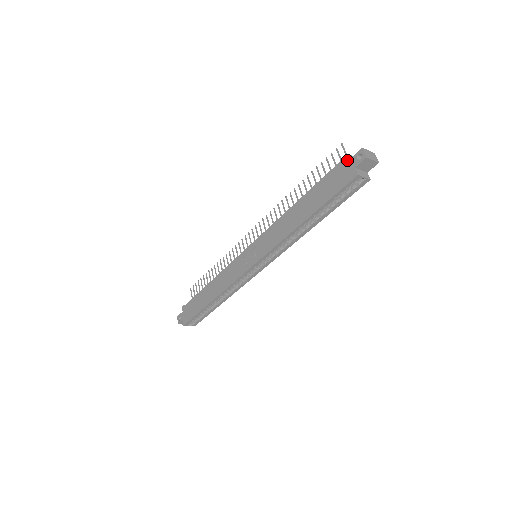
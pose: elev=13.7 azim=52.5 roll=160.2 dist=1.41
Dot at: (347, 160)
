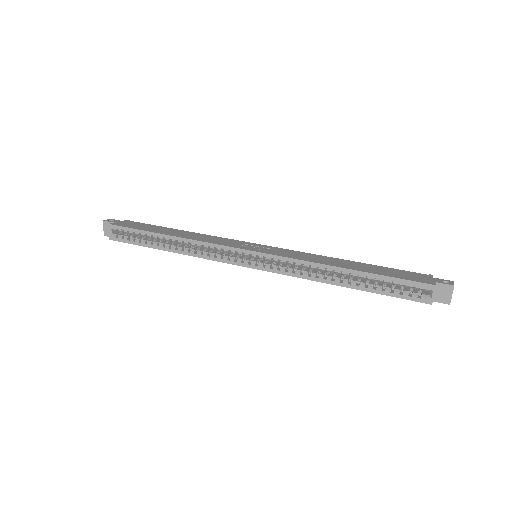
Dot at: (431, 276)
